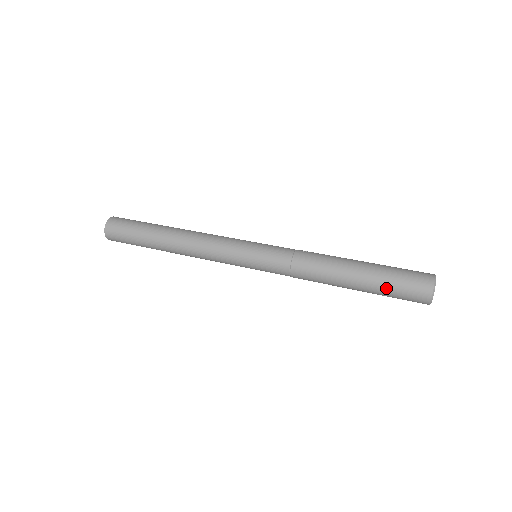
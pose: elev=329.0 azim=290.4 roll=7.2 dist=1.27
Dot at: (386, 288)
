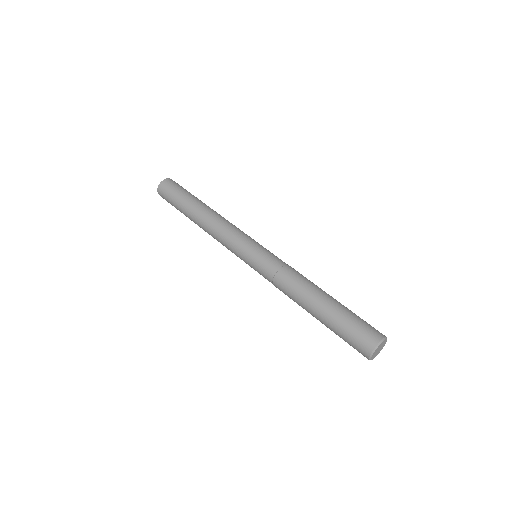
Dot at: (343, 321)
